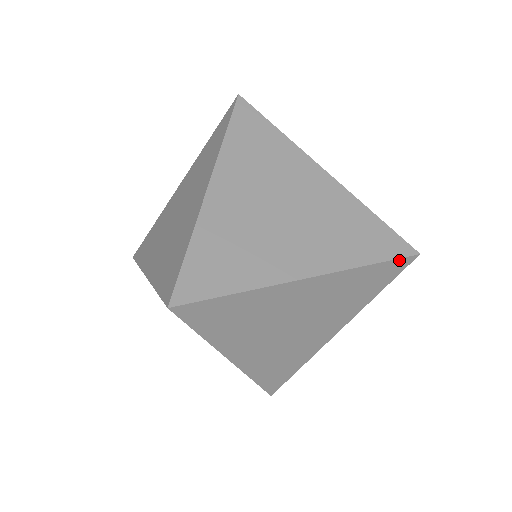
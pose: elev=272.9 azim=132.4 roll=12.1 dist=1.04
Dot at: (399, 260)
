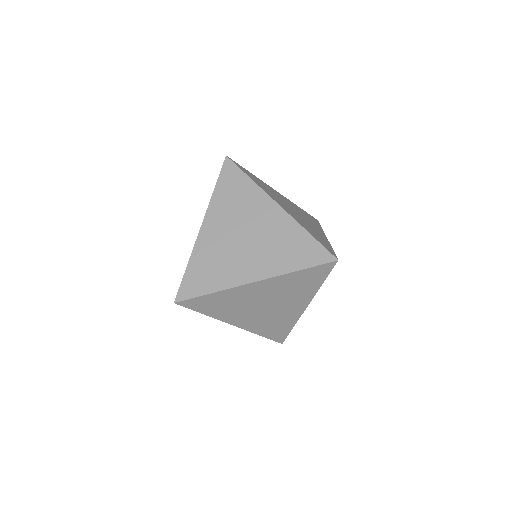
Dot at: (322, 265)
